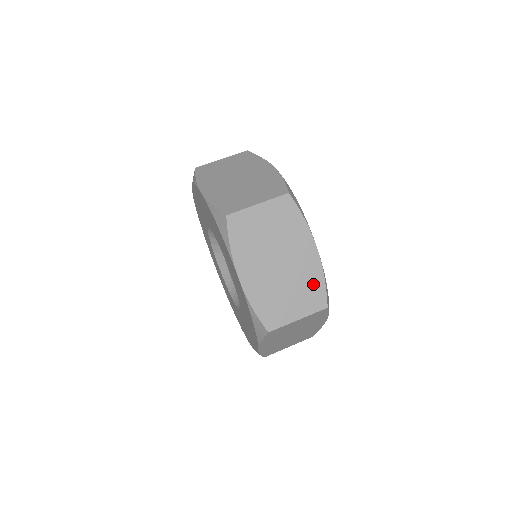
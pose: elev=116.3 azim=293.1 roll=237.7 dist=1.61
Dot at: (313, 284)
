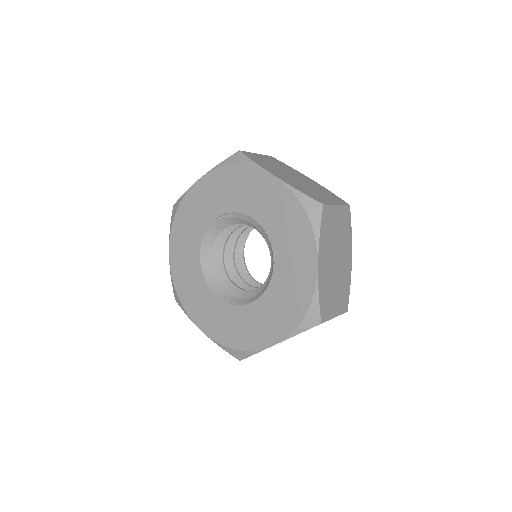
Dot at: (346, 288)
